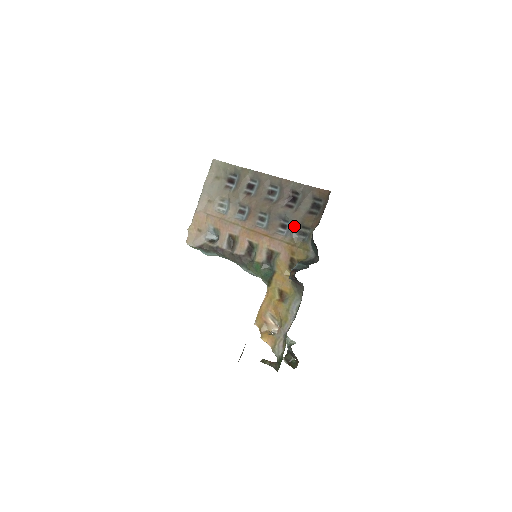
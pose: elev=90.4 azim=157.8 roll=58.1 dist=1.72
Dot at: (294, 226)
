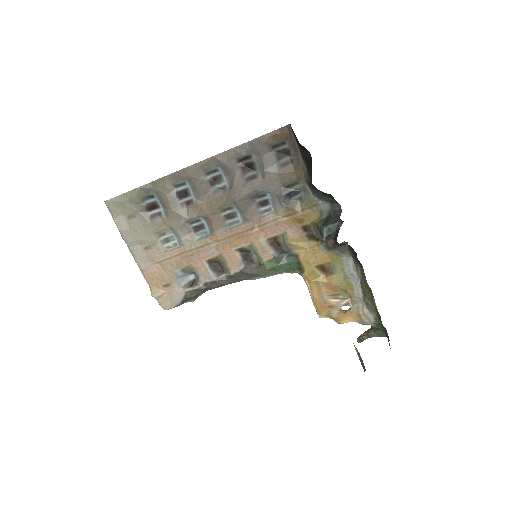
Dot at: (277, 194)
